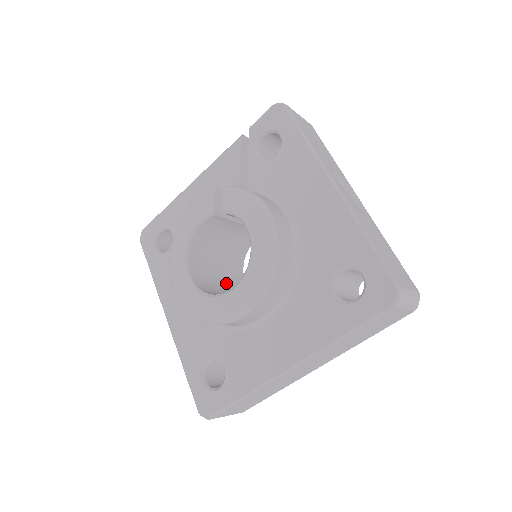
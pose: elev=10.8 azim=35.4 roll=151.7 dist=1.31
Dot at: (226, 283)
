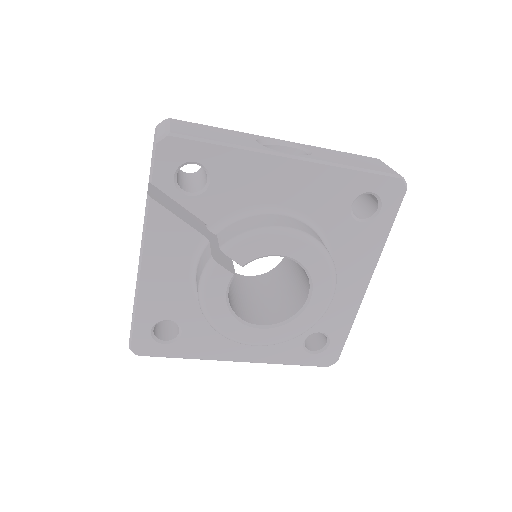
Dot at: (253, 294)
